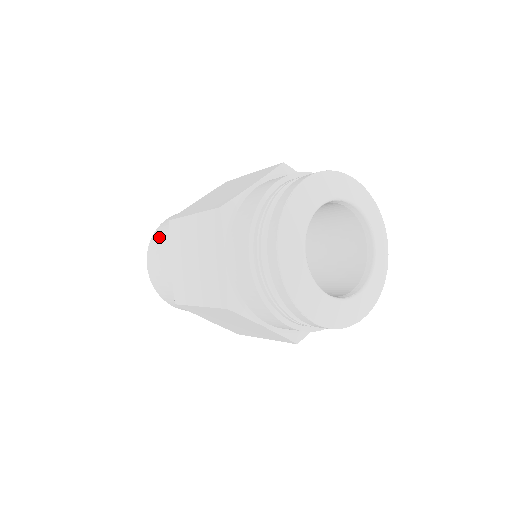
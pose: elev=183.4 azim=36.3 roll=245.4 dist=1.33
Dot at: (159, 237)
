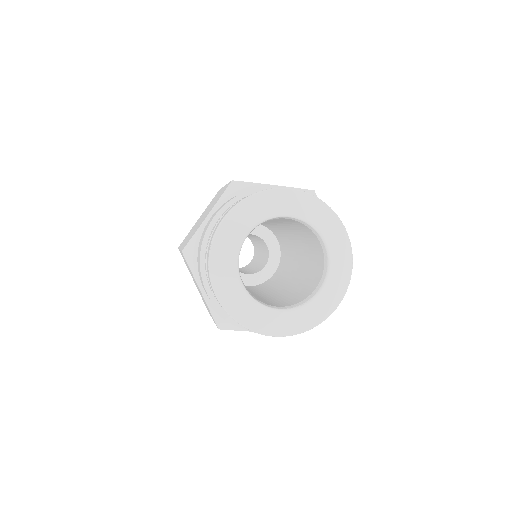
Dot at: occluded
